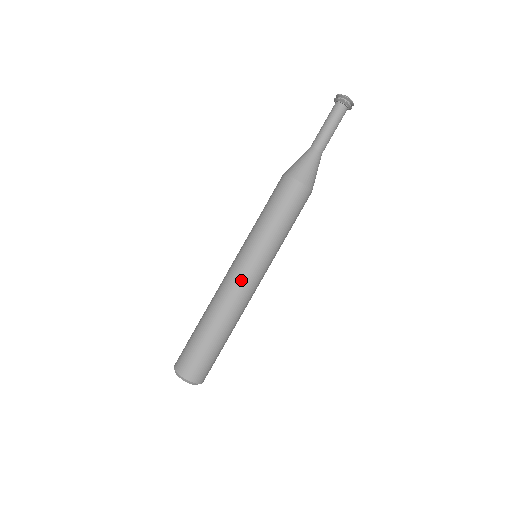
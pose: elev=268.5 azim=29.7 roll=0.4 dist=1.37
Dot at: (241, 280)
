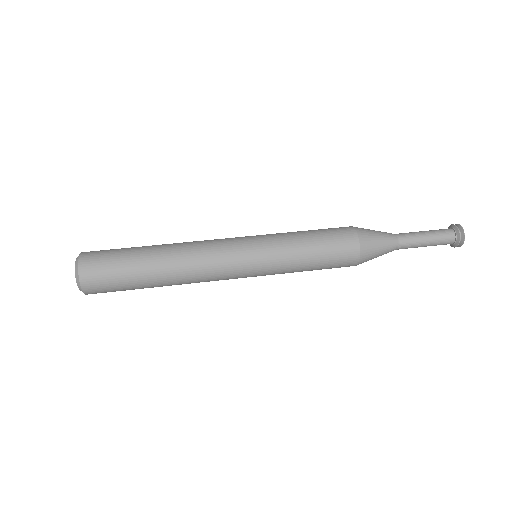
Dot at: (223, 247)
